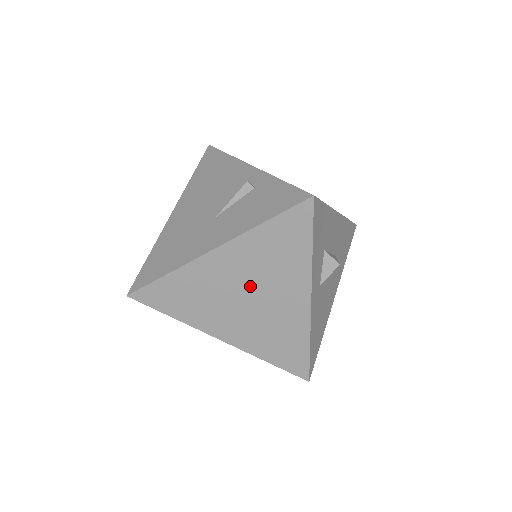
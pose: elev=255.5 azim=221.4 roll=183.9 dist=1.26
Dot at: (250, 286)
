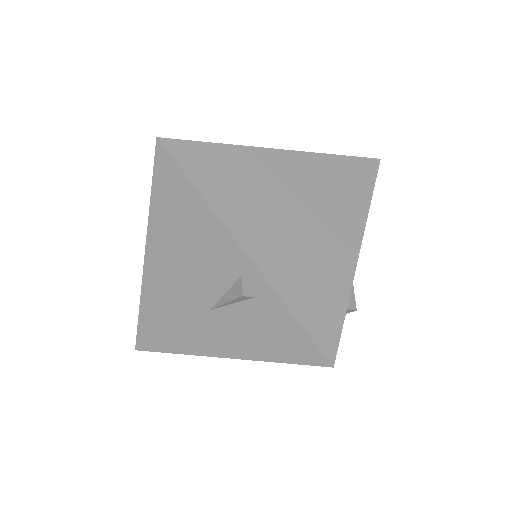
Dot at: occluded
